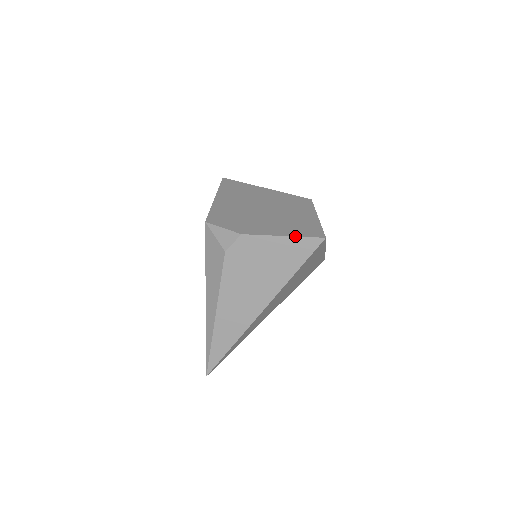
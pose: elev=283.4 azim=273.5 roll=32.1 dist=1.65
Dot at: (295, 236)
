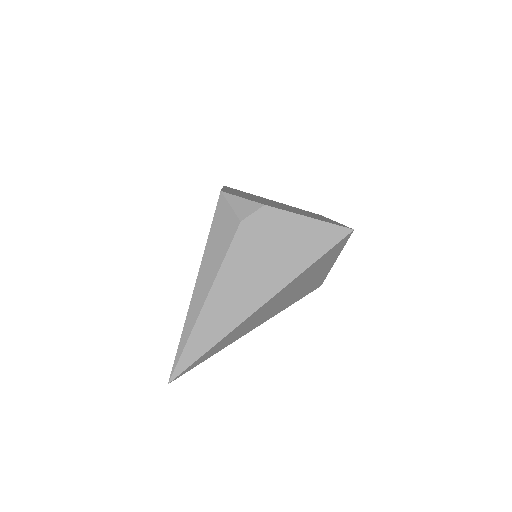
Dot at: (322, 220)
